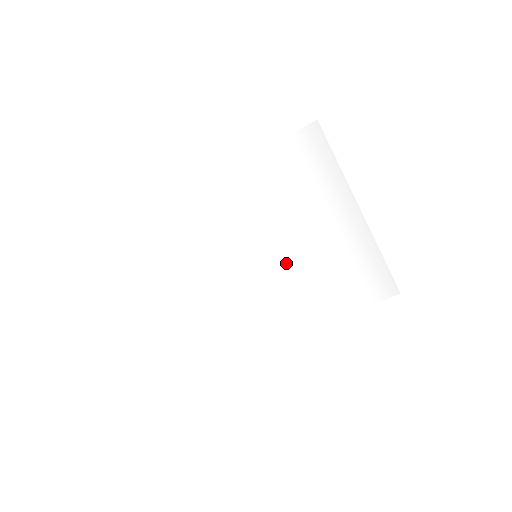
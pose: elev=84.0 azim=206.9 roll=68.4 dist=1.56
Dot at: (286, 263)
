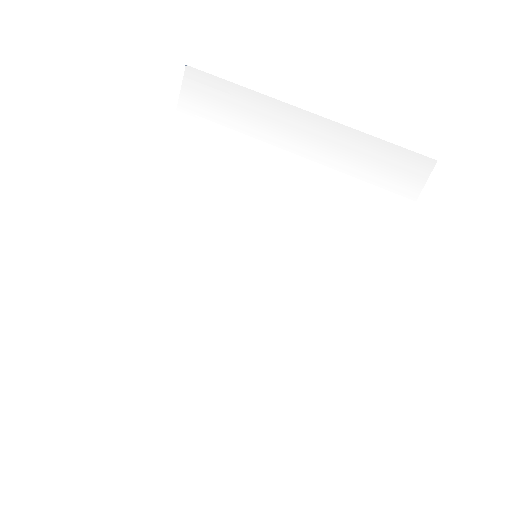
Dot at: (290, 237)
